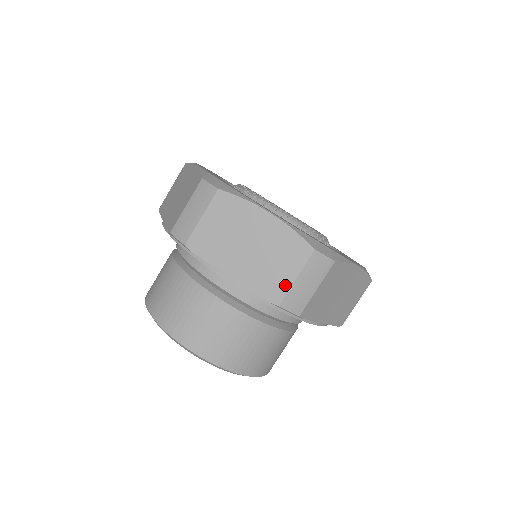
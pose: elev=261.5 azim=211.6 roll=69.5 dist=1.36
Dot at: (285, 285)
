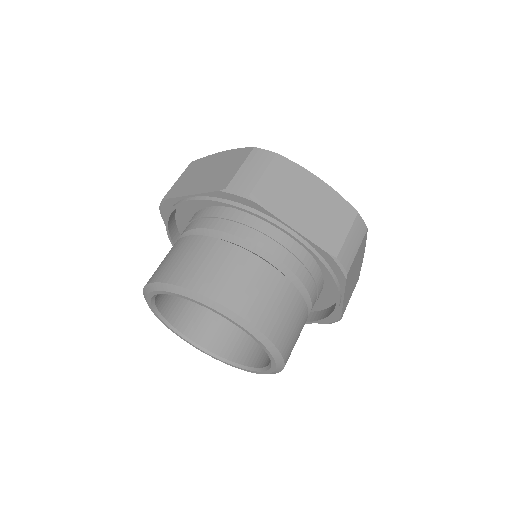
Dot at: (340, 239)
